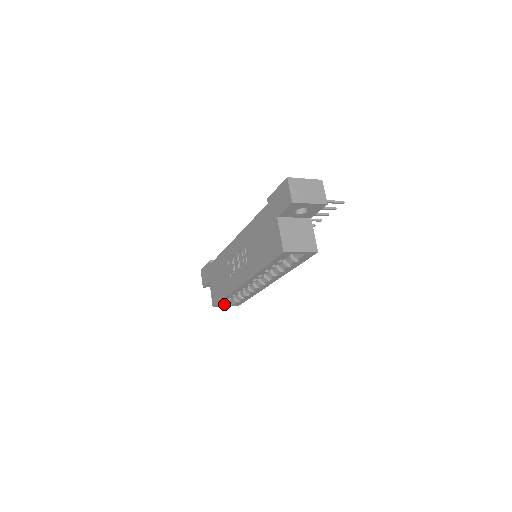
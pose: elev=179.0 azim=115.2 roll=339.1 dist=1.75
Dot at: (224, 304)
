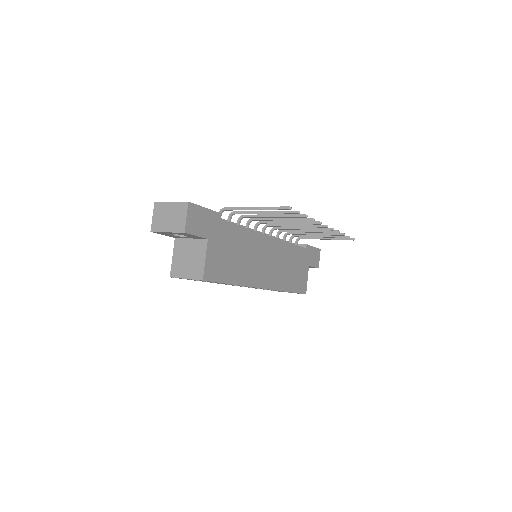
Dot at: occluded
